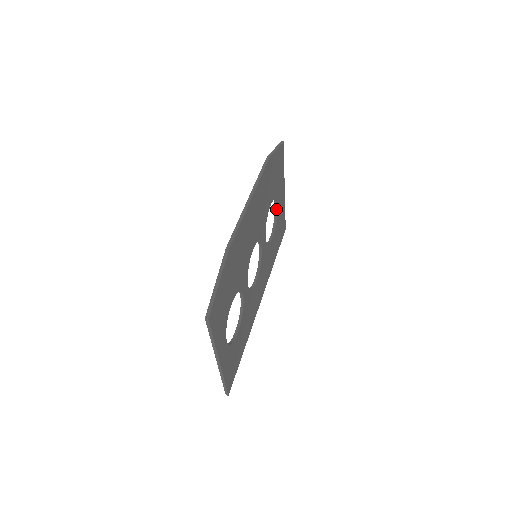
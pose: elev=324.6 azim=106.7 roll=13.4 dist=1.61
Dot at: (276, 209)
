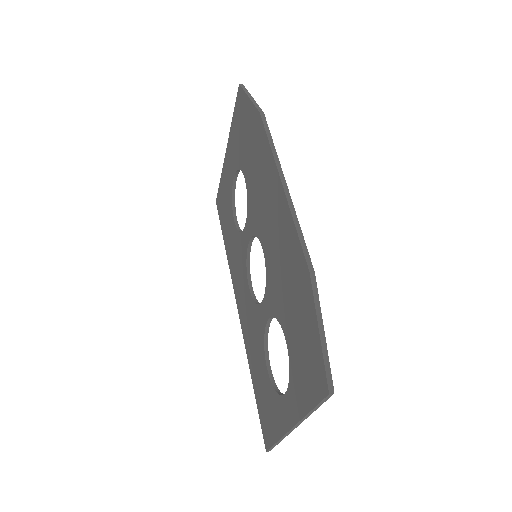
Dot at: (235, 181)
